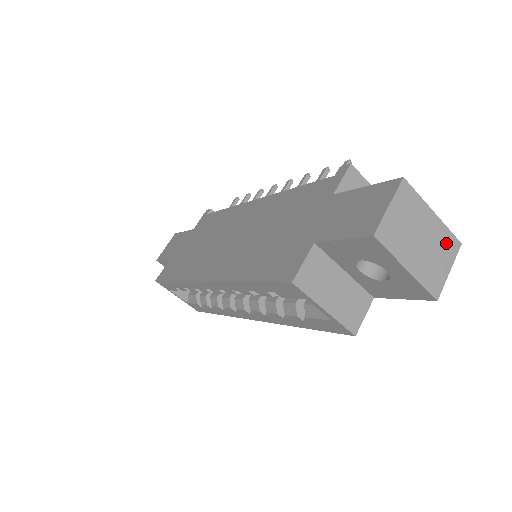
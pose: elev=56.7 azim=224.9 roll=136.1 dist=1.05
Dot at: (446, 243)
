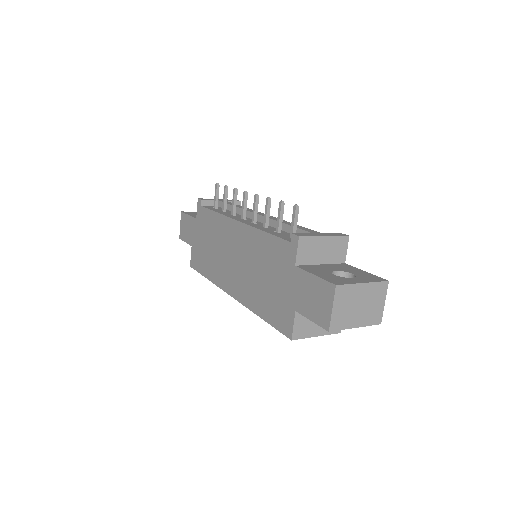
Dot at: (378, 291)
